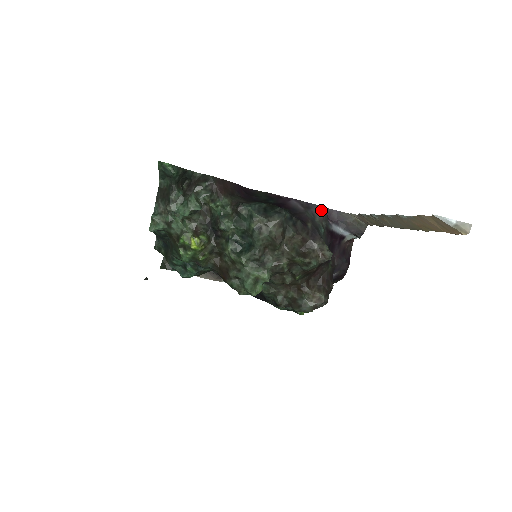
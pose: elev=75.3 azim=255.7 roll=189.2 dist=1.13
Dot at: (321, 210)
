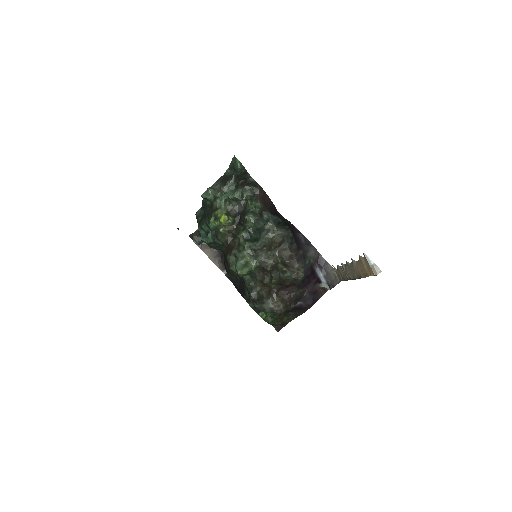
Dot at: (316, 252)
